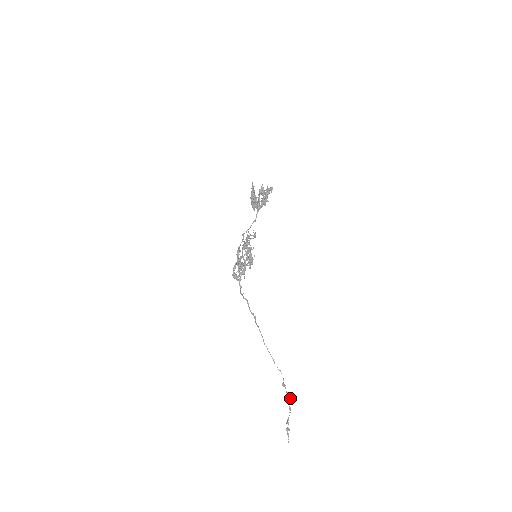
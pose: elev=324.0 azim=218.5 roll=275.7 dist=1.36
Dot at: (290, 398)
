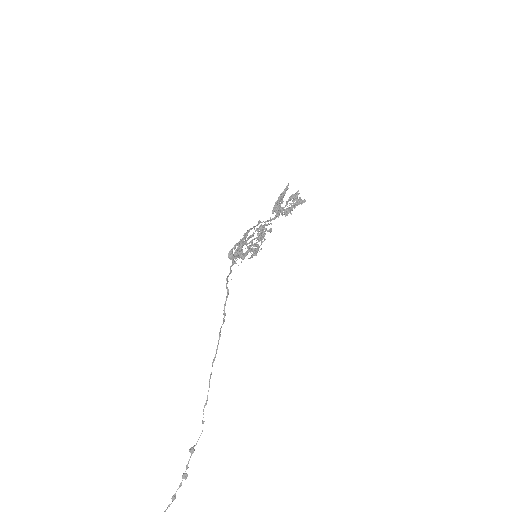
Dot at: (186, 478)
